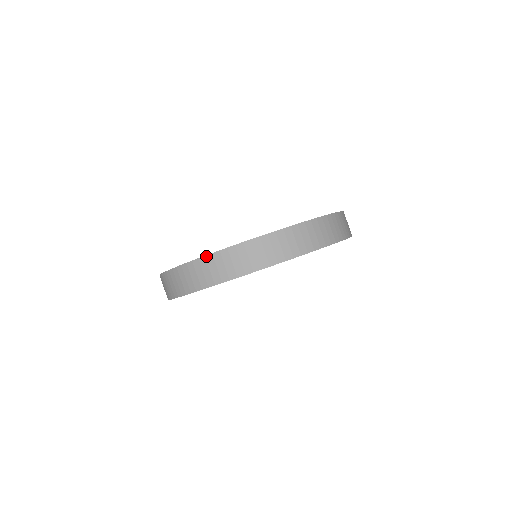
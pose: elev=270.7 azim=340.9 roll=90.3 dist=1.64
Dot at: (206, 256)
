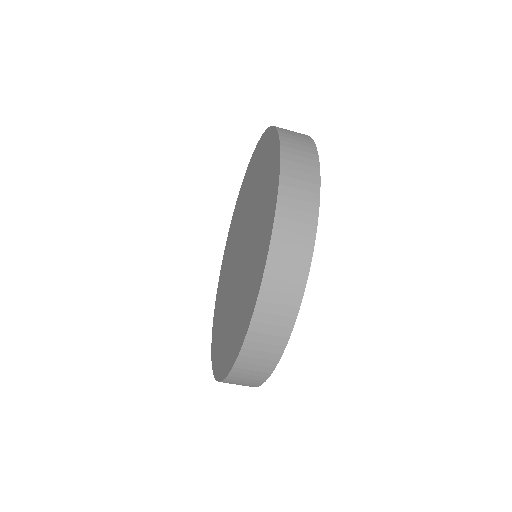
Dot at: occluded
